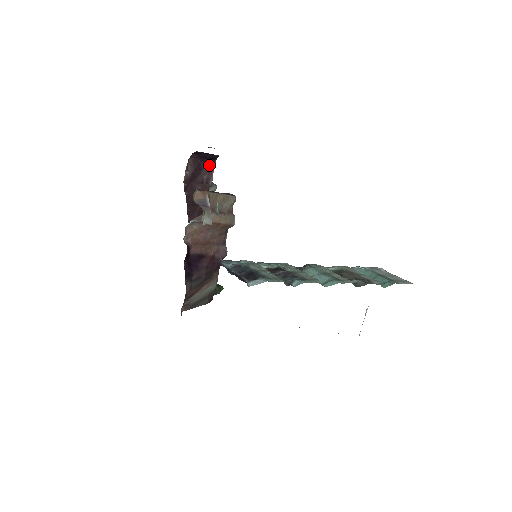
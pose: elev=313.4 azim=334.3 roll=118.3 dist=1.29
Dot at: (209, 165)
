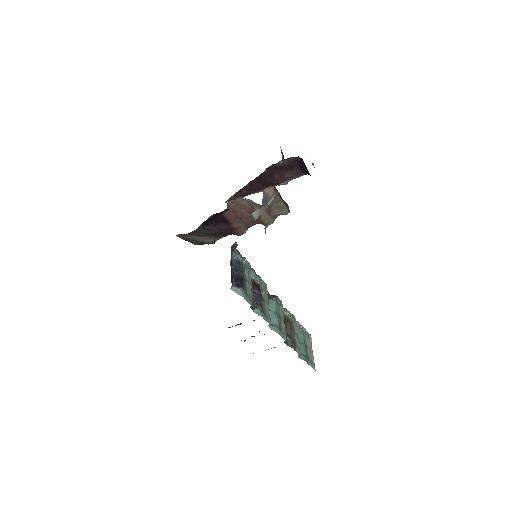
Dot at: (299, 172)
